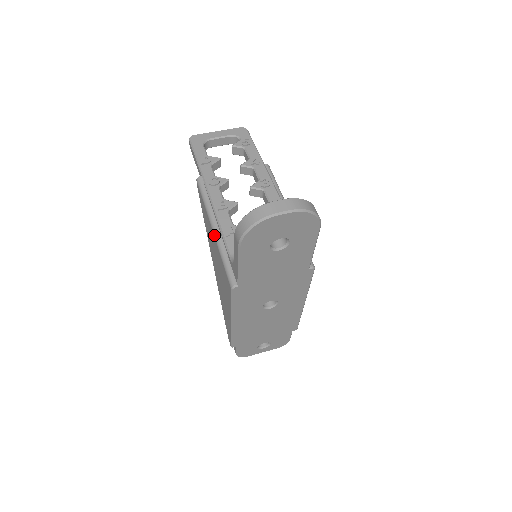
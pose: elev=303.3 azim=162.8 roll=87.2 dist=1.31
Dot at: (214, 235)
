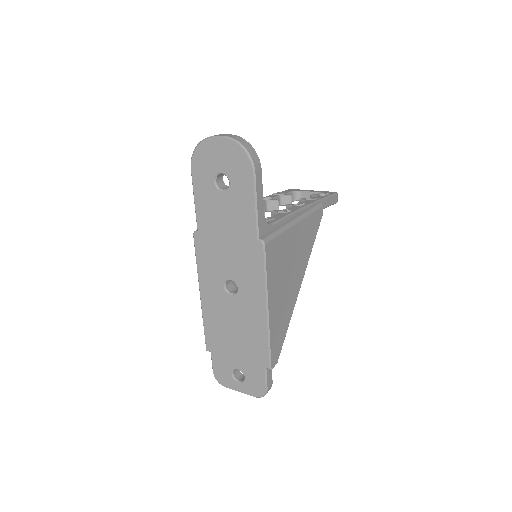
Dot at: occluded
